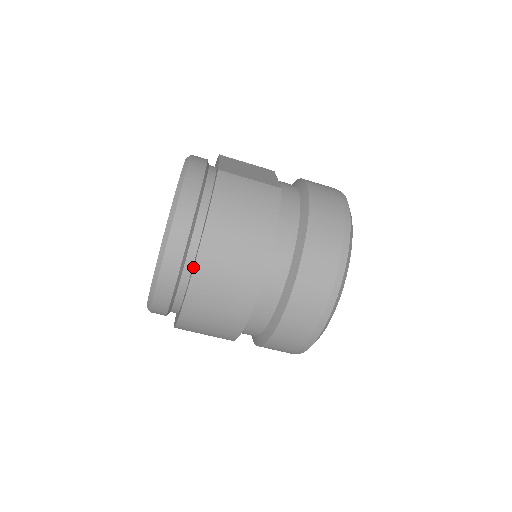
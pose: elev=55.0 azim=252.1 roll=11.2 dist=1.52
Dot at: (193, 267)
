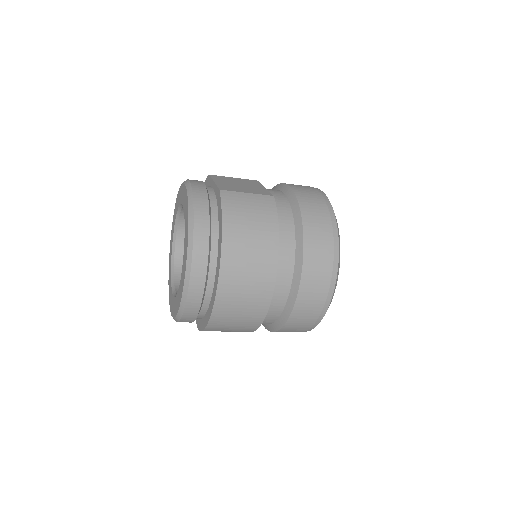
Dot at: (218, 276)
